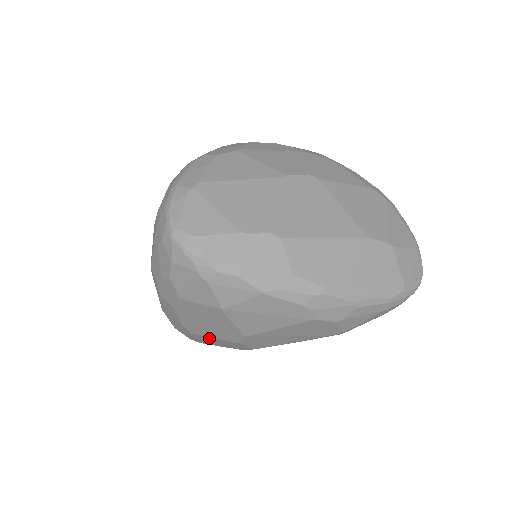
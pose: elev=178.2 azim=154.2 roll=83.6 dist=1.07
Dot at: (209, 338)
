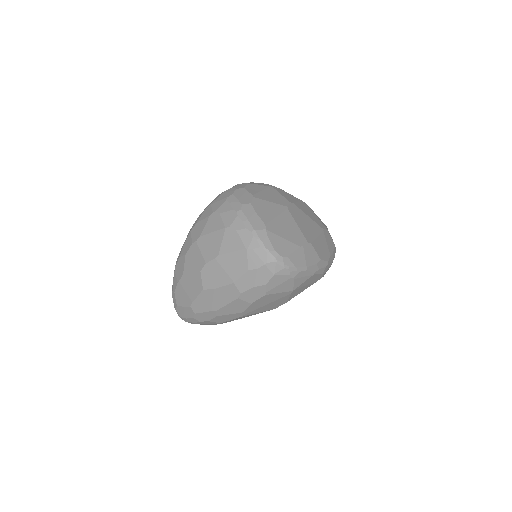
Dot at: occluded
